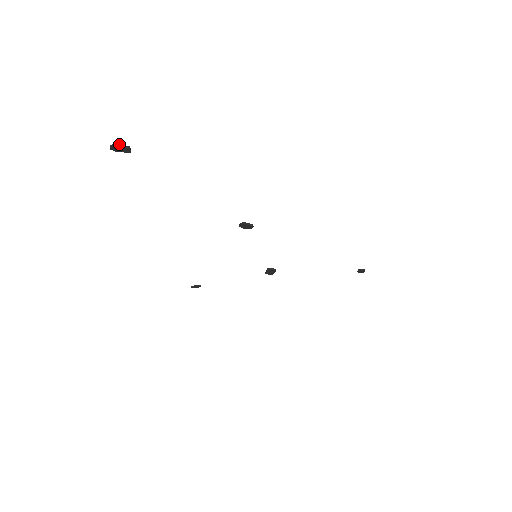
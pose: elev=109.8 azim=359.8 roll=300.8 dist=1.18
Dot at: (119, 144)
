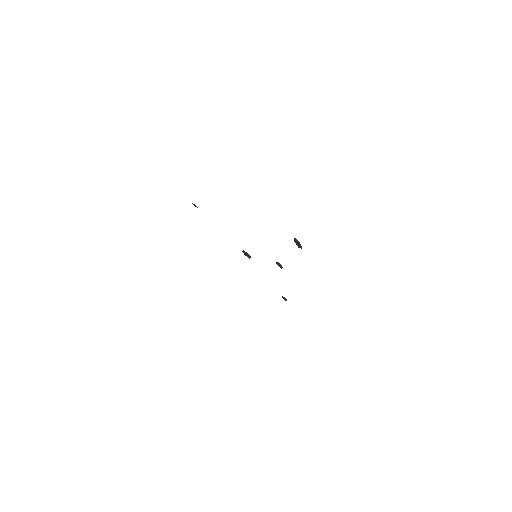
Dot at: (300, 244)
